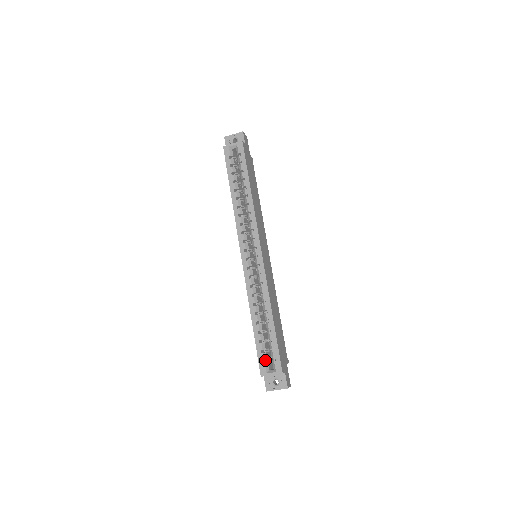
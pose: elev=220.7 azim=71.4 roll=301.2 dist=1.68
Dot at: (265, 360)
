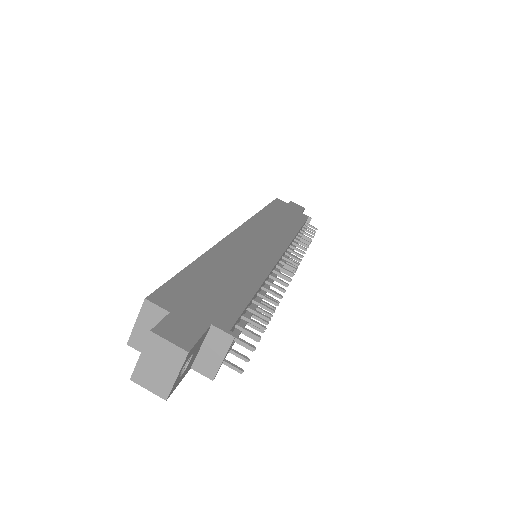
Dot at: occluded
